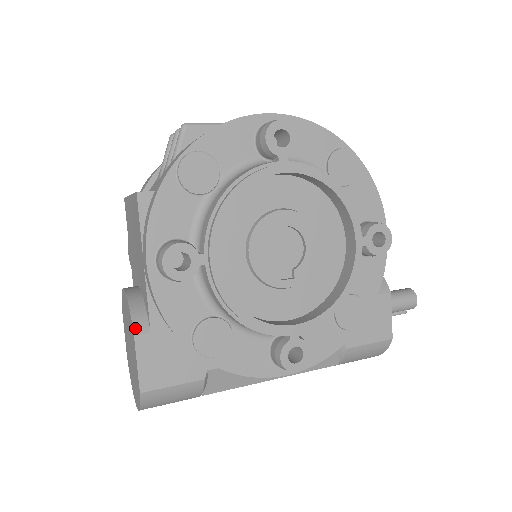
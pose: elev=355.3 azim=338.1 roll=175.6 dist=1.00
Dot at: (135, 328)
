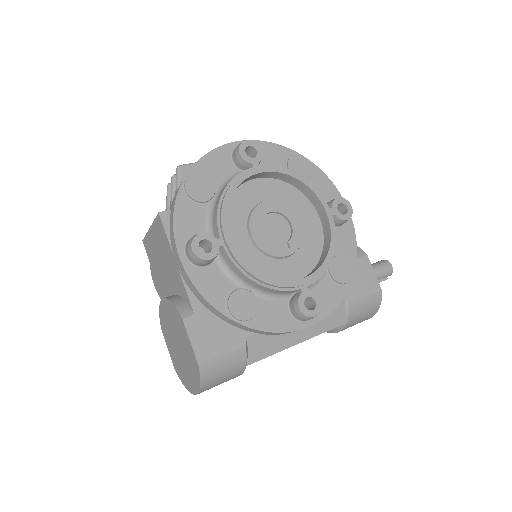
Dot at: (181, 314)
